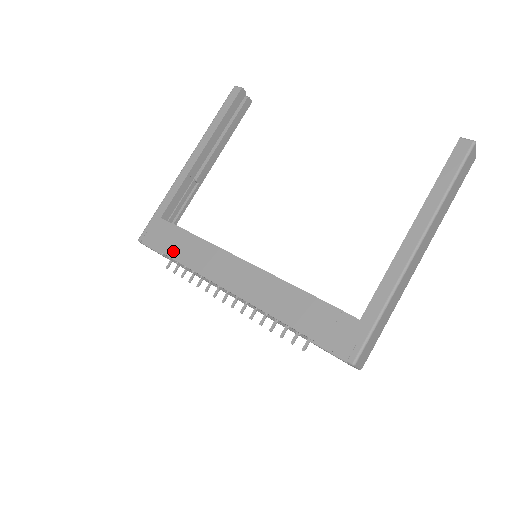
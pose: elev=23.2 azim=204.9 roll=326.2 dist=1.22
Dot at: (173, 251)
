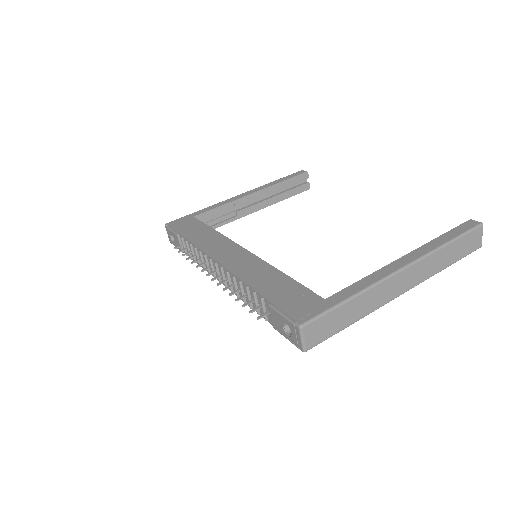
Dot at: (189, 234)
